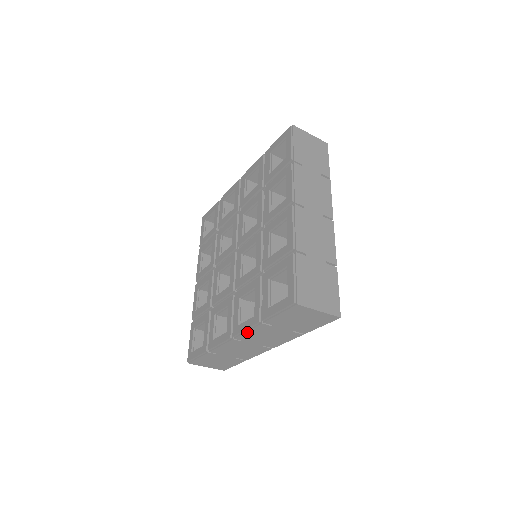
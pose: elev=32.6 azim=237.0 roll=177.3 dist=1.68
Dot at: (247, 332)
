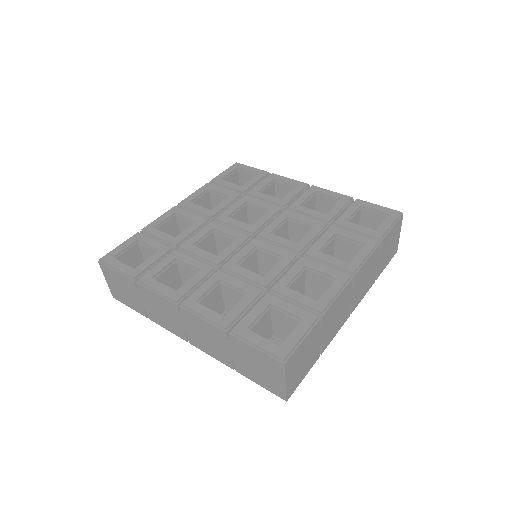
Dot at: (200, 318)
